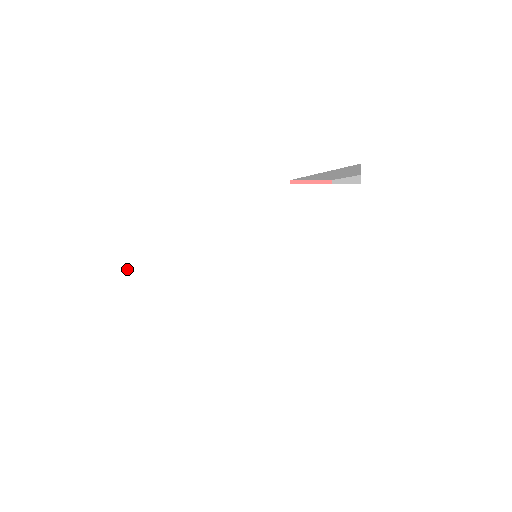
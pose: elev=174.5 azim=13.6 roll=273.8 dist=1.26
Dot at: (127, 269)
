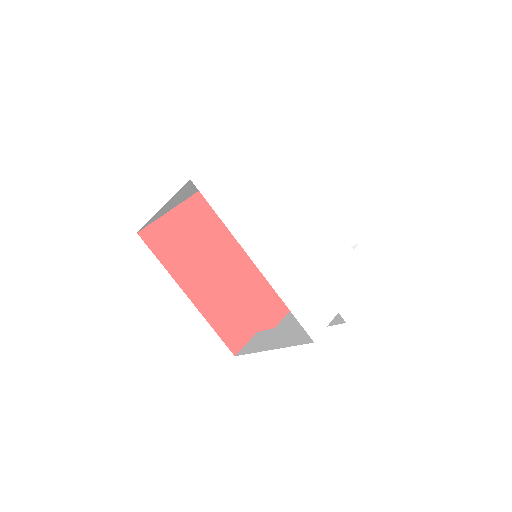
Dot at: (239, 153)
